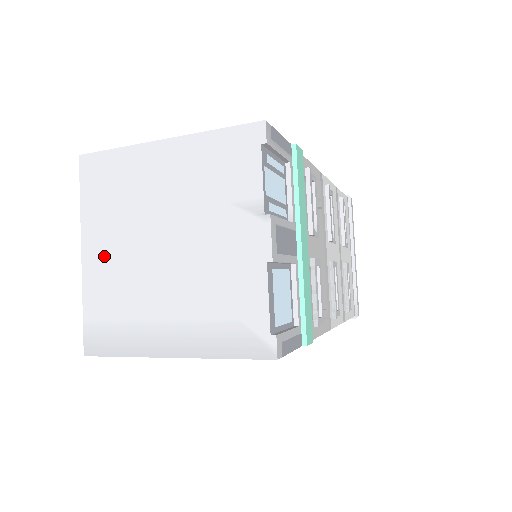
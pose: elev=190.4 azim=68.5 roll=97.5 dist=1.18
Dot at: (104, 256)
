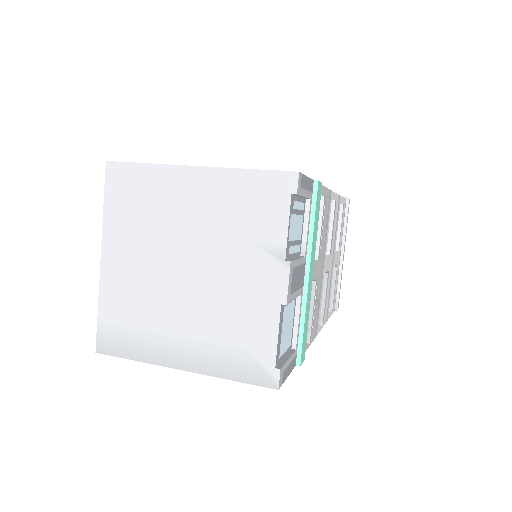
Dot at: (124, 265)
